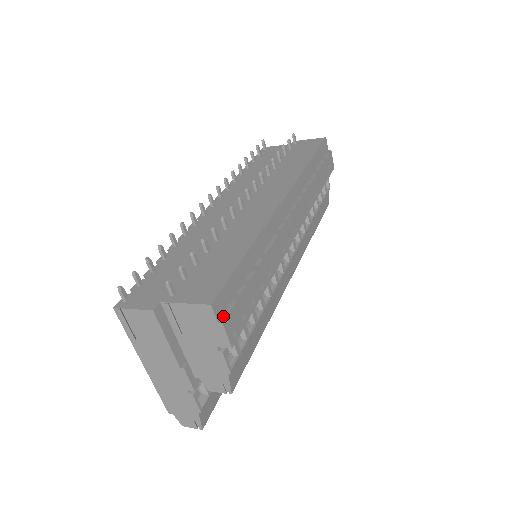
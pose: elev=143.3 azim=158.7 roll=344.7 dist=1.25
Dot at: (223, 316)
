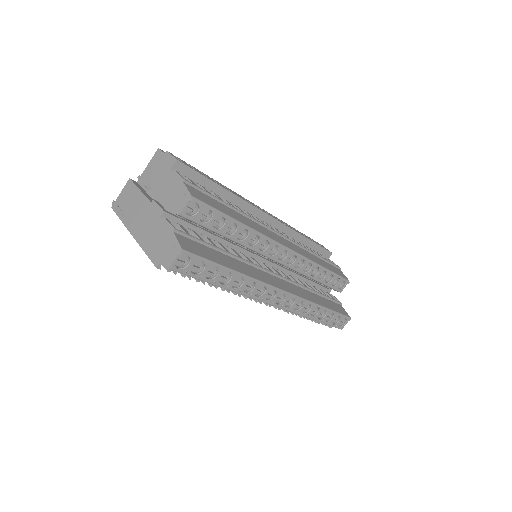
Dot at: occluded
